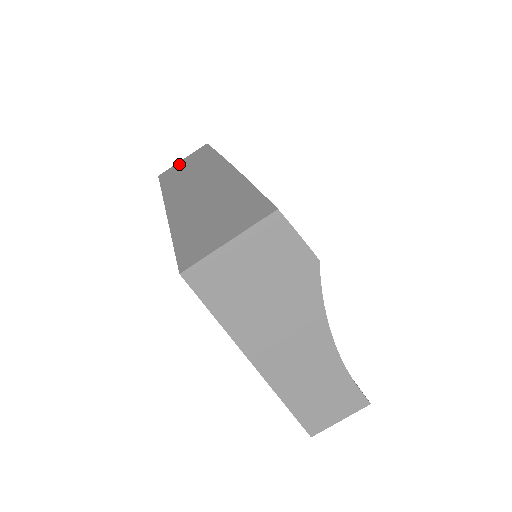
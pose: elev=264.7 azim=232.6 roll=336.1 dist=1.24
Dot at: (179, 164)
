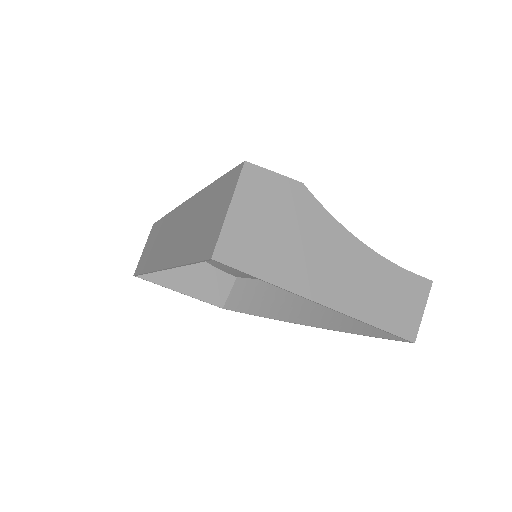
Dot at: (143, 253)
